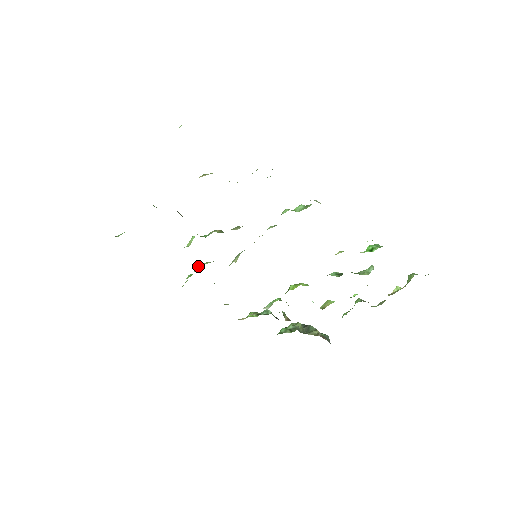
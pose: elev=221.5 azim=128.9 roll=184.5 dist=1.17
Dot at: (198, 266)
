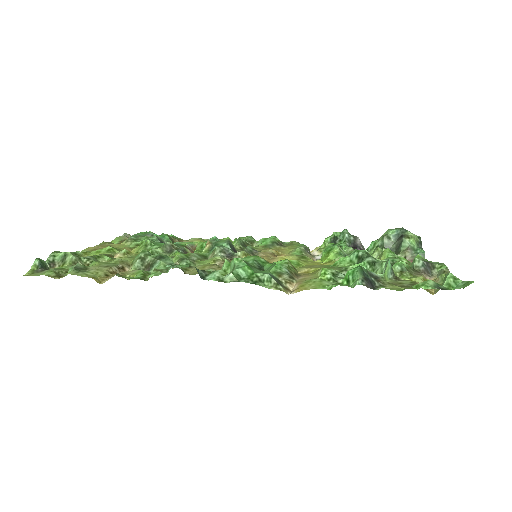
Dot at: occluded
